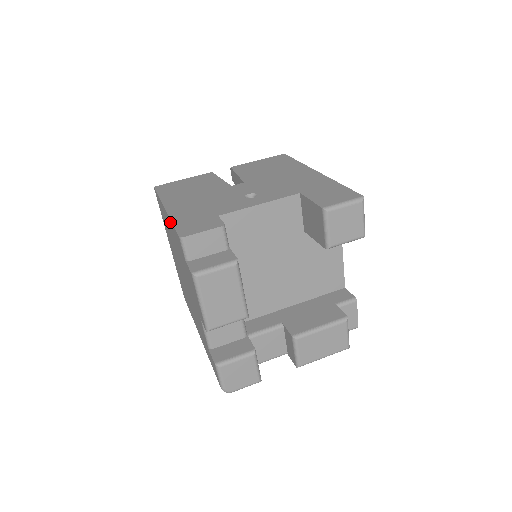
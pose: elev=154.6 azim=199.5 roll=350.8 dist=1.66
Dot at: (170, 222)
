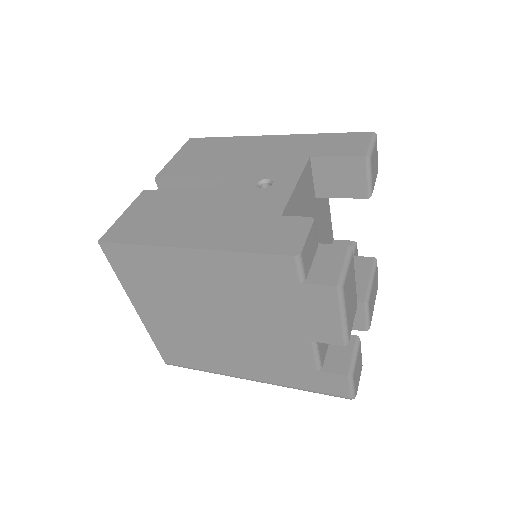
Dot at: (224, 257)
